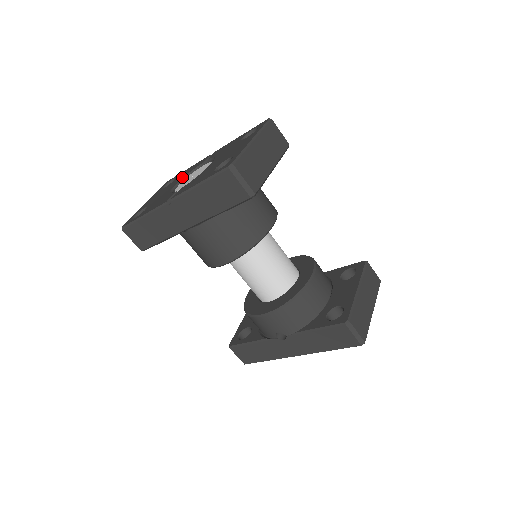
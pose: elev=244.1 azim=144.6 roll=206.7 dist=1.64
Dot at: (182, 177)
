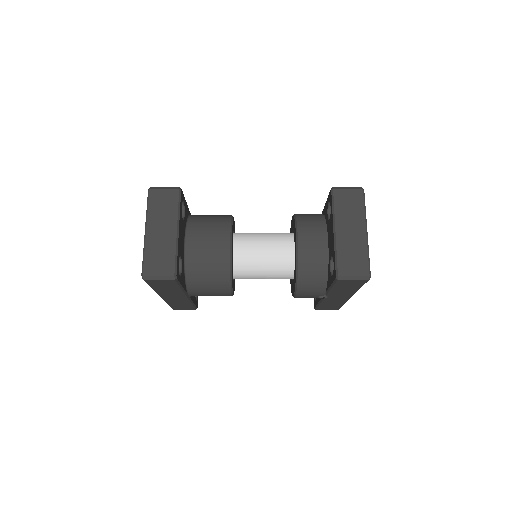
Dot at: occluded
